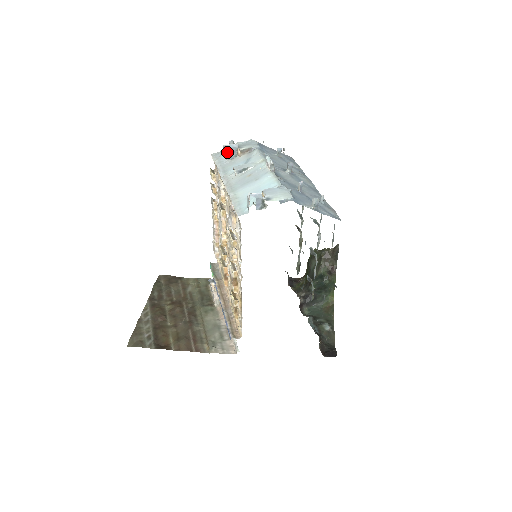
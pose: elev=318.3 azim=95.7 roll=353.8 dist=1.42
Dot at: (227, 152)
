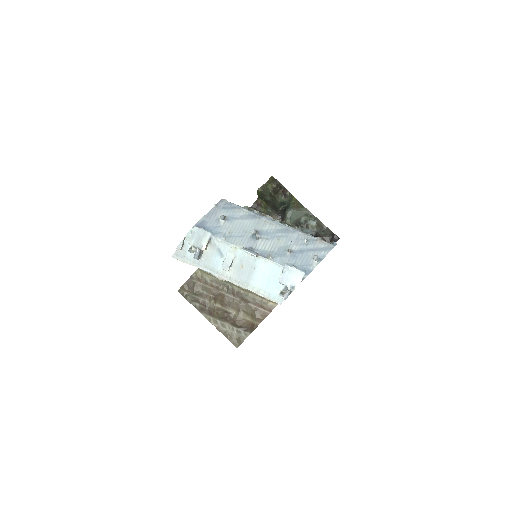
Dot at: (197, 259)
